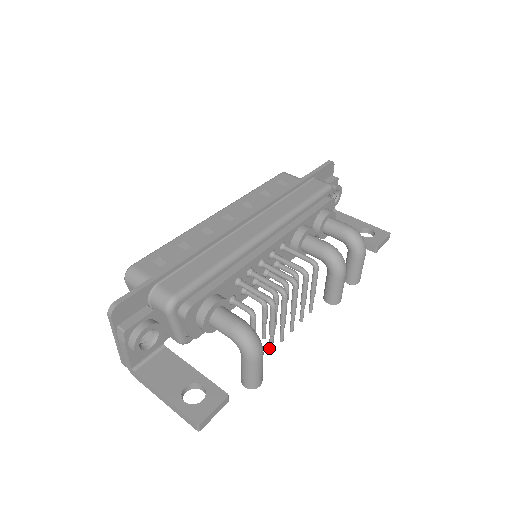
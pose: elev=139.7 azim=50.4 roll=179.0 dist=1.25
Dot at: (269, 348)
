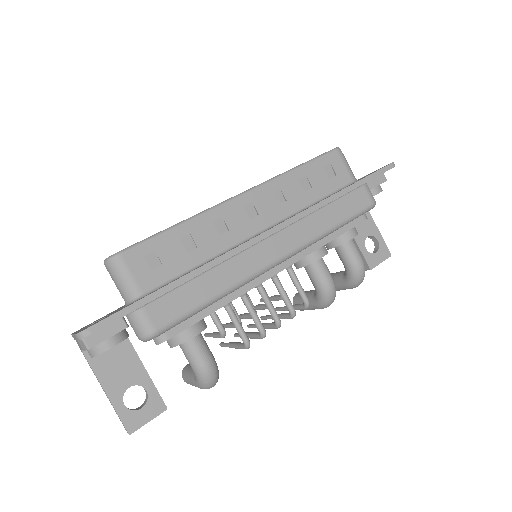
Dot at: (221, 345)
